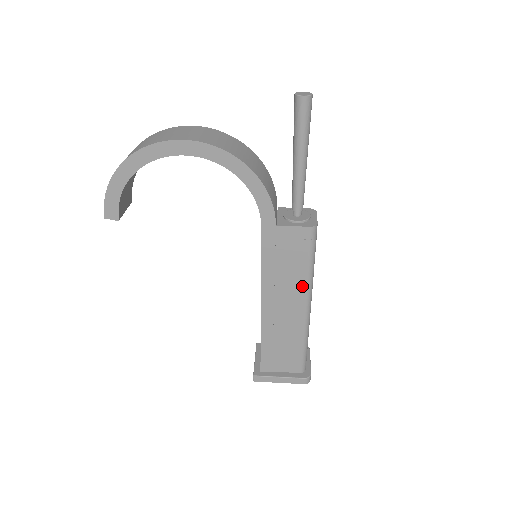
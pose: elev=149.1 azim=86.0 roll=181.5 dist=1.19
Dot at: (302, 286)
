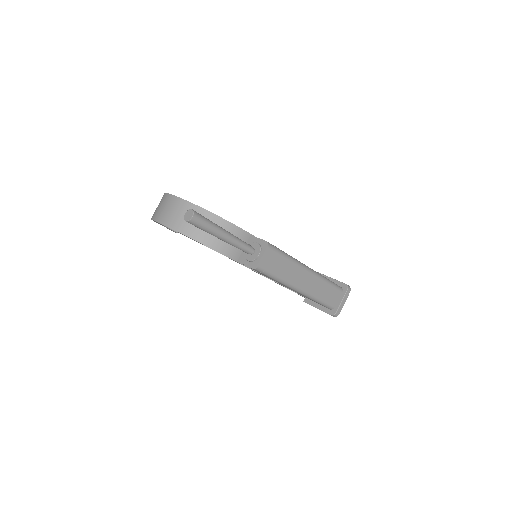
Dot at: (282, 284)
